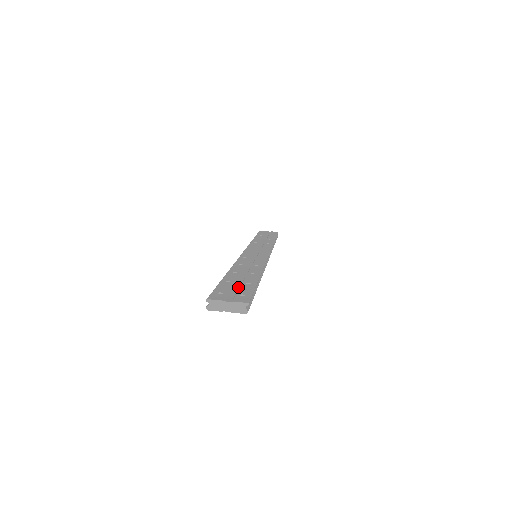
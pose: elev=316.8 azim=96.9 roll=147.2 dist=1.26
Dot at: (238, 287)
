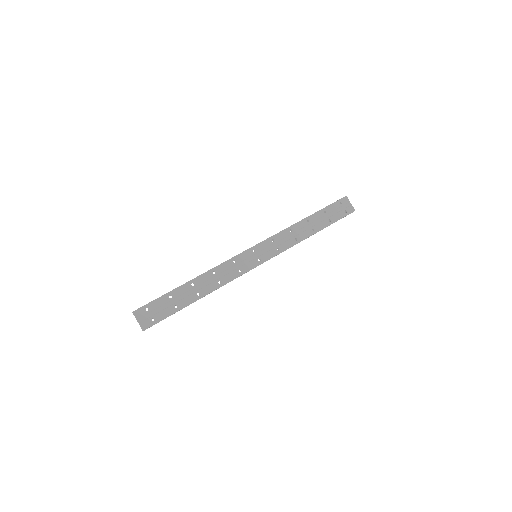
Dot at: (165, 307)
